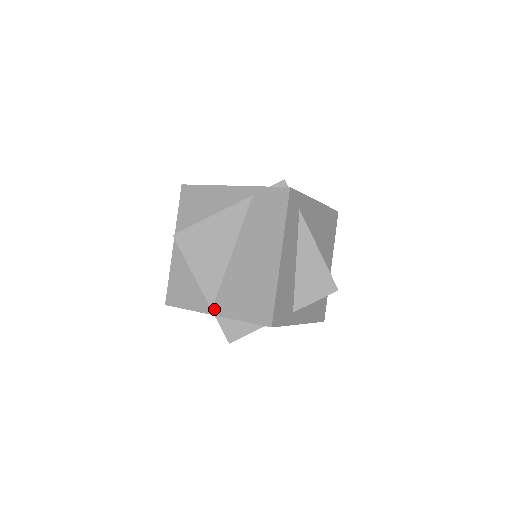
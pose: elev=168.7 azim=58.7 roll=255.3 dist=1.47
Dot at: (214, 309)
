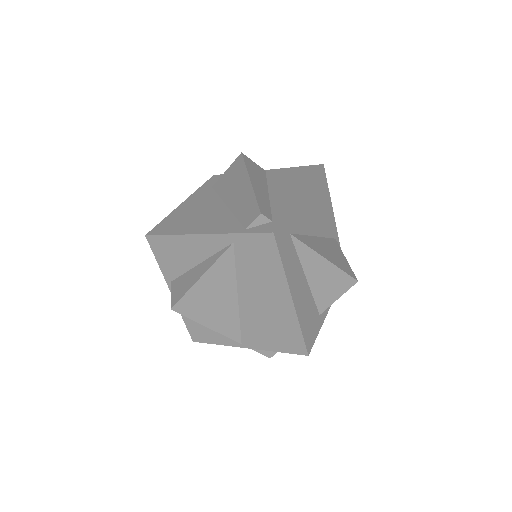
Dot at: (244, 344)
